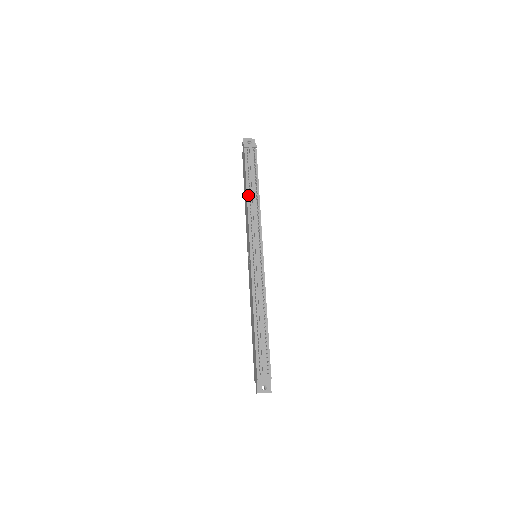
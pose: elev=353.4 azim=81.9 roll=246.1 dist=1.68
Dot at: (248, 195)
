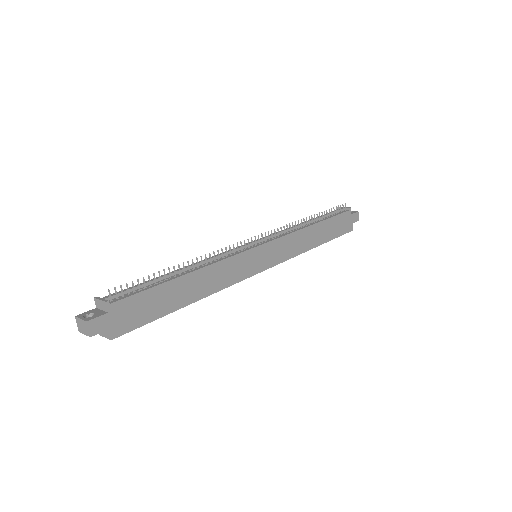
Dot at: occluded
